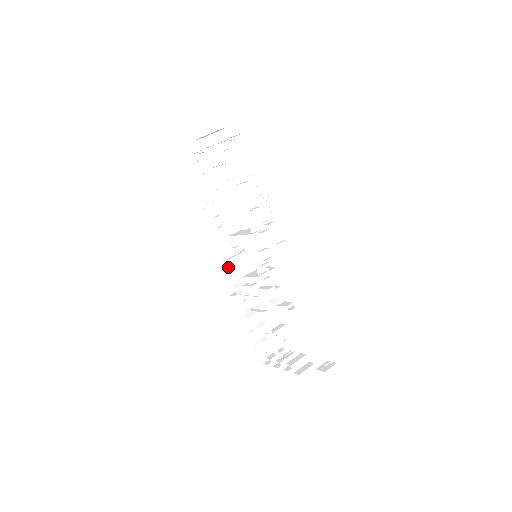
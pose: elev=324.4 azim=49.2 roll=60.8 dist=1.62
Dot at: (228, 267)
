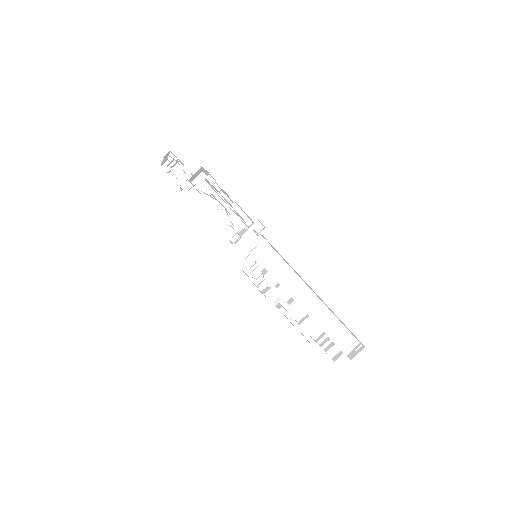
Dot at: occluded
